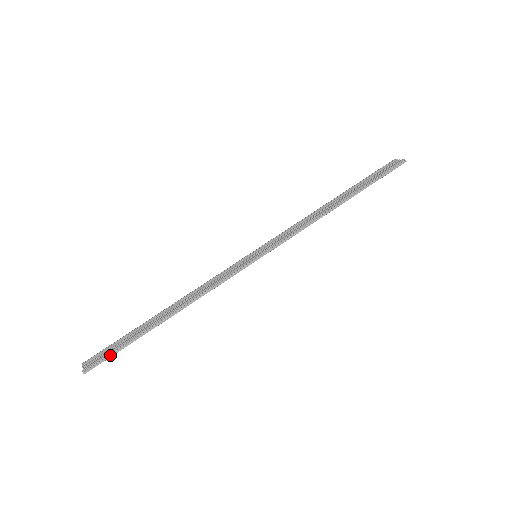
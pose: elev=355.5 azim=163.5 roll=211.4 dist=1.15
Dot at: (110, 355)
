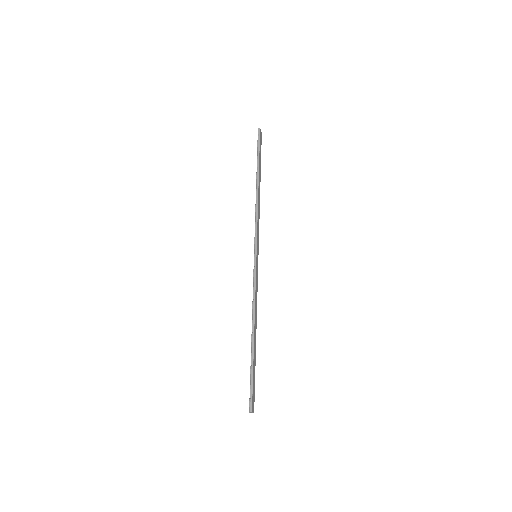
Dot at: (251, 387)
